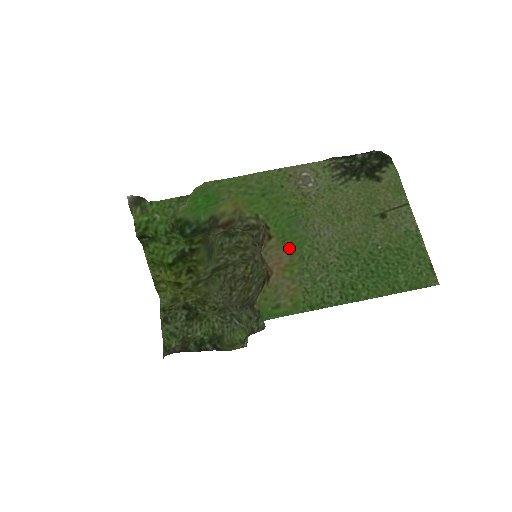
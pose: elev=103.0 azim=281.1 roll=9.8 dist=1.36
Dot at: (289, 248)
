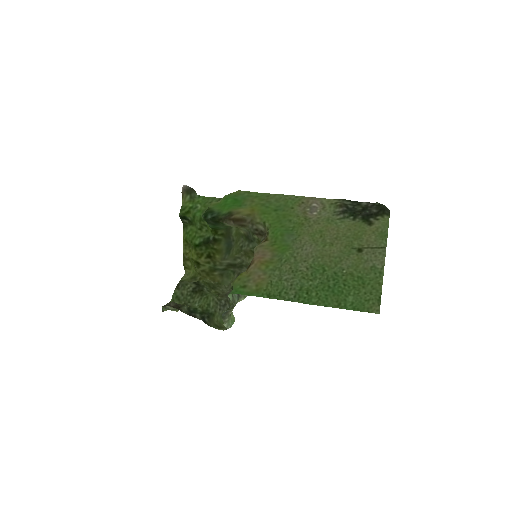
Dot at: (275, 250)
